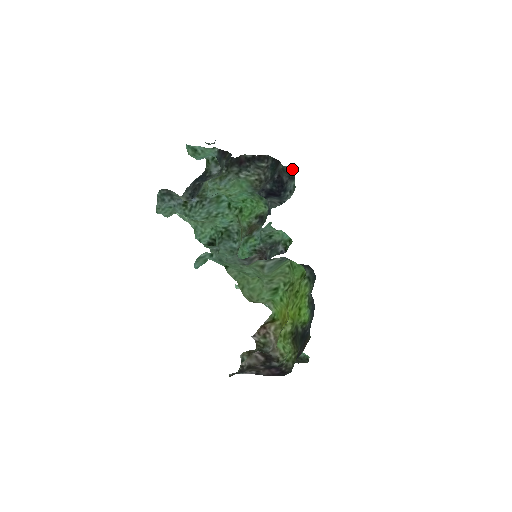
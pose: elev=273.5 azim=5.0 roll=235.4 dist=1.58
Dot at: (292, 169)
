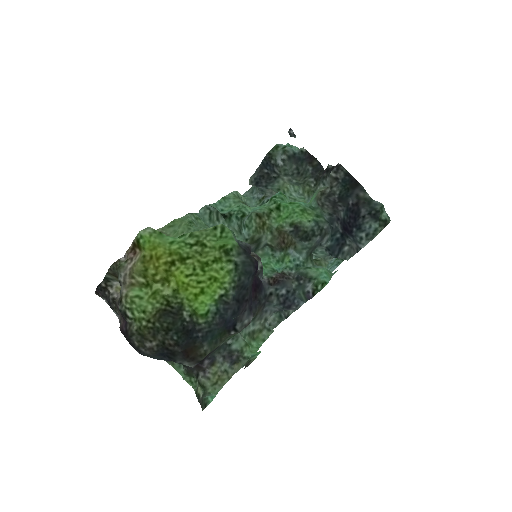
Dot at: (379, 205)
